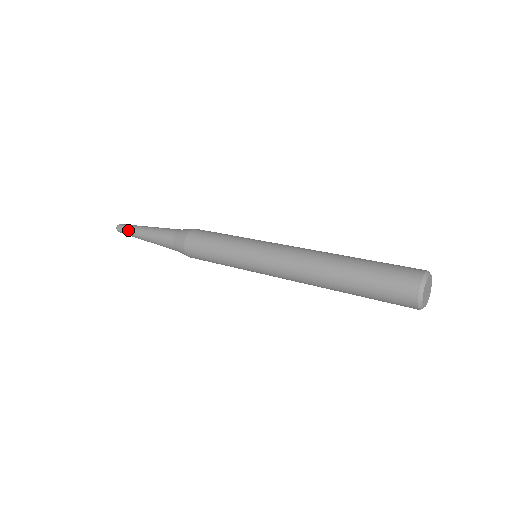
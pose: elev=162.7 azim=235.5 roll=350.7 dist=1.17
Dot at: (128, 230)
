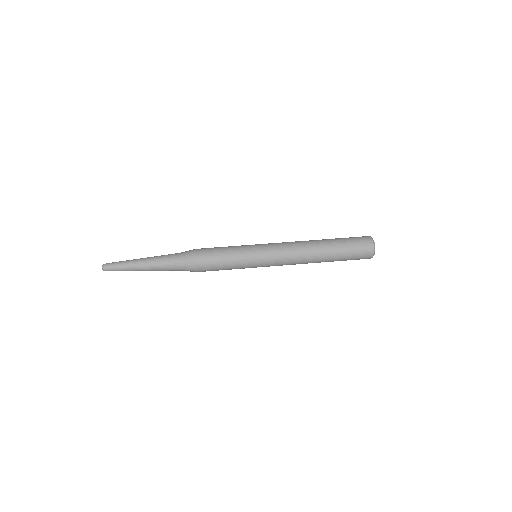
Dot at: (121, 269)
